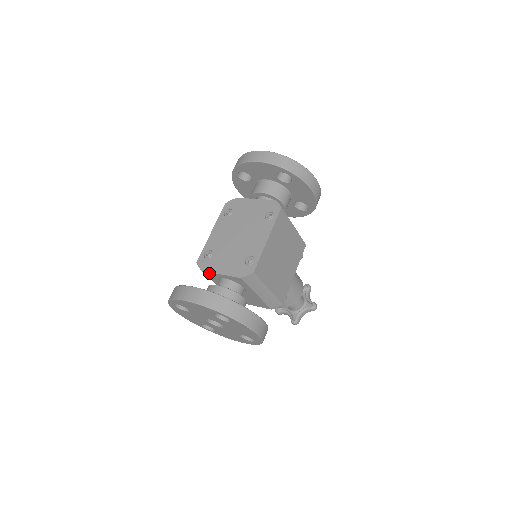
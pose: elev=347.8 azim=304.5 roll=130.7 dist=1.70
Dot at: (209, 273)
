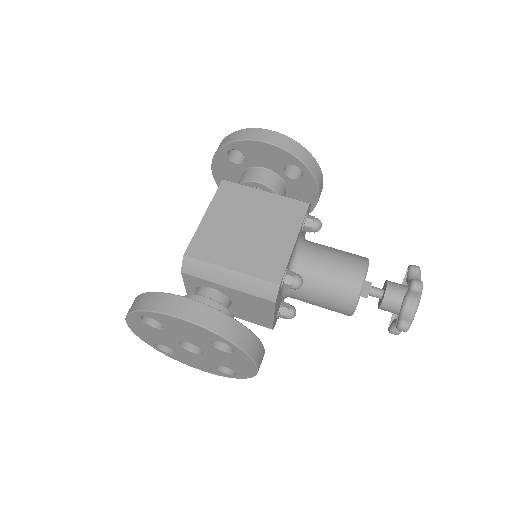
Dot at: occluded
